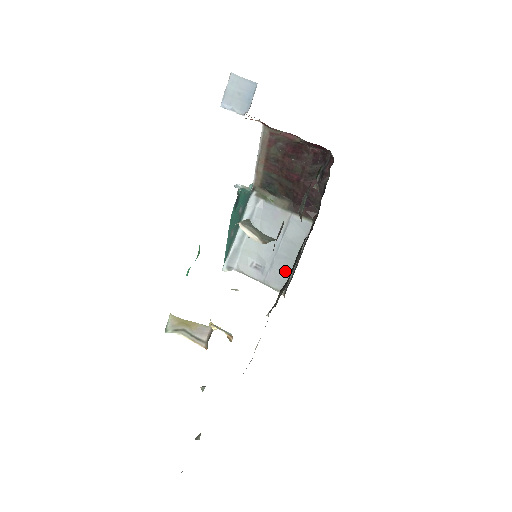
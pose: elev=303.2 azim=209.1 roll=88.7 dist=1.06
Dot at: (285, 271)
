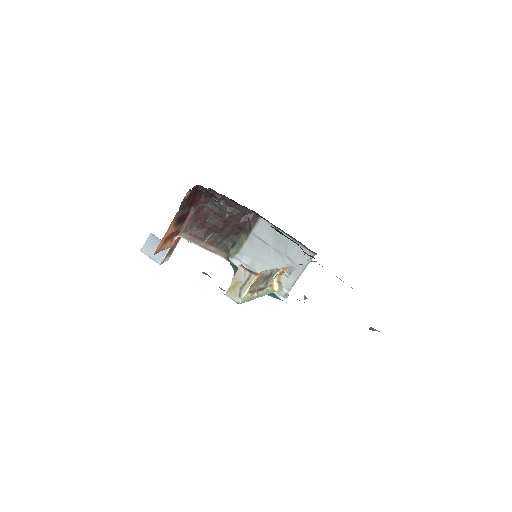
Dot at: (296, 249)
